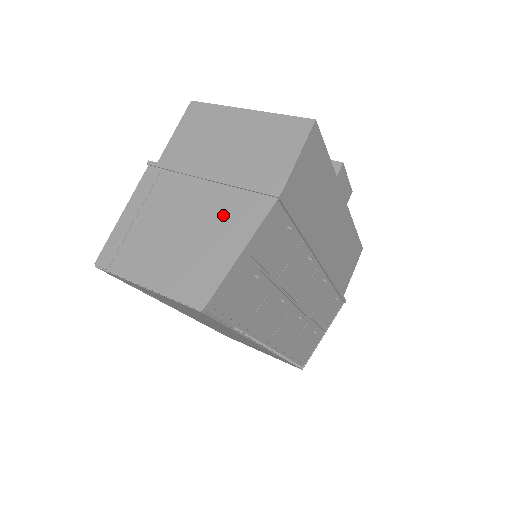
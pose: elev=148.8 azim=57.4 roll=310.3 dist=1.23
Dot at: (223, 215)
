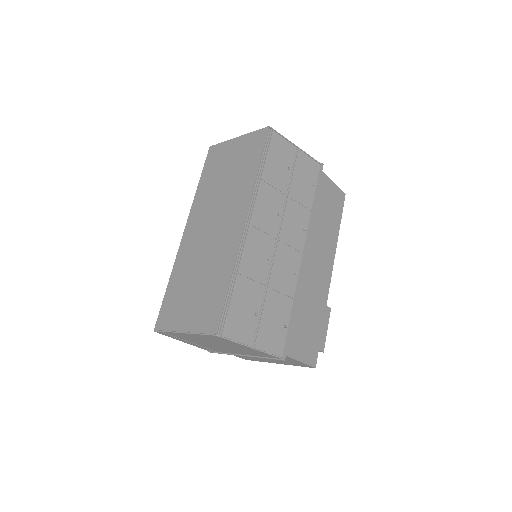
Dot at: occluded
